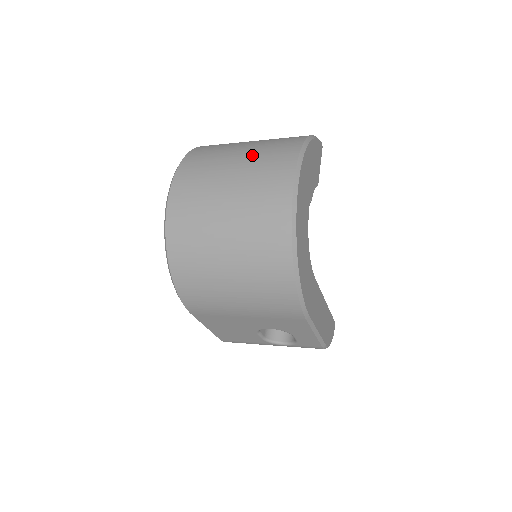
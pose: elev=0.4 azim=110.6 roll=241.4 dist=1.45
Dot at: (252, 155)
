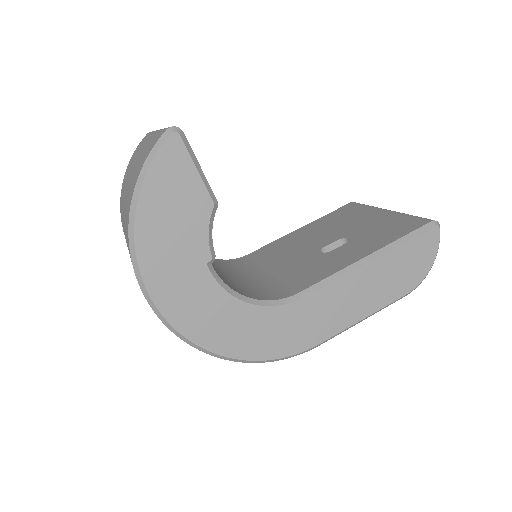
Dot at: occluded
